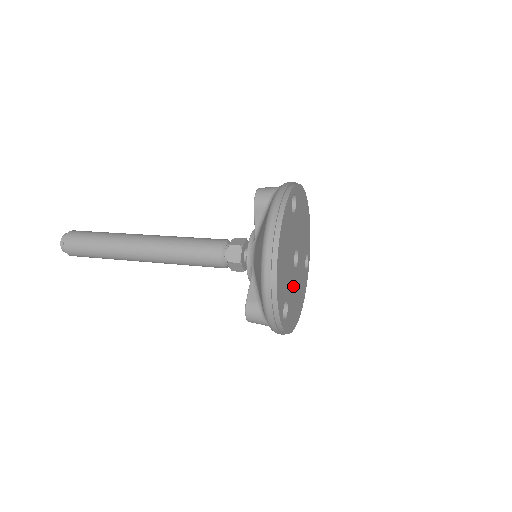
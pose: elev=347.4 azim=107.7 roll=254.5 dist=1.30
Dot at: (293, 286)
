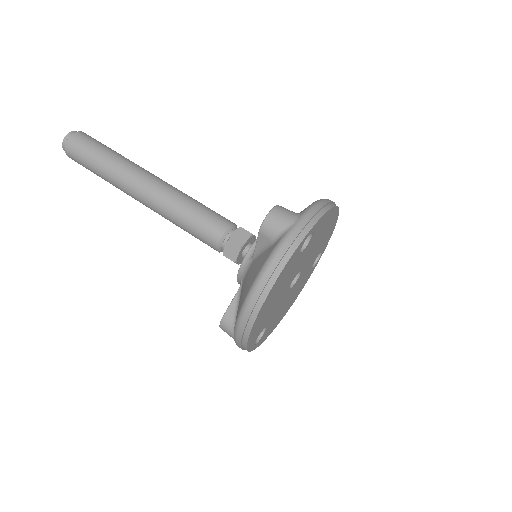
Dot at: (282, 304)
